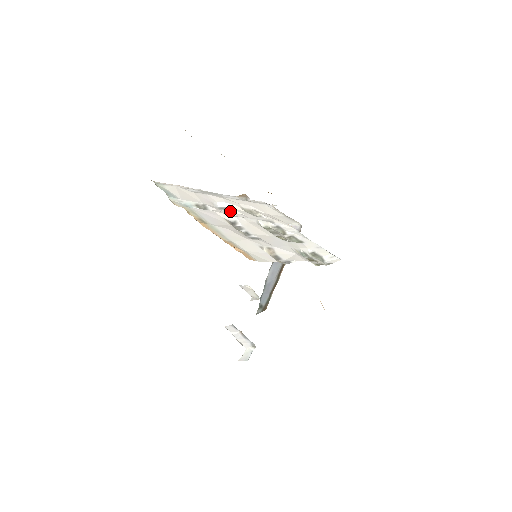
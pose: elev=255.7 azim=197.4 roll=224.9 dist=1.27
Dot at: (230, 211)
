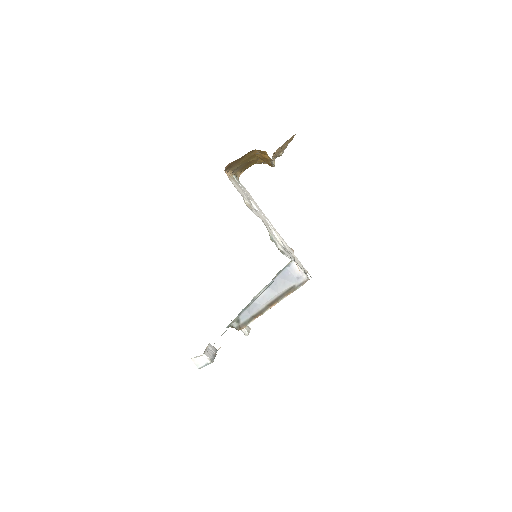
Dot at: occluded
